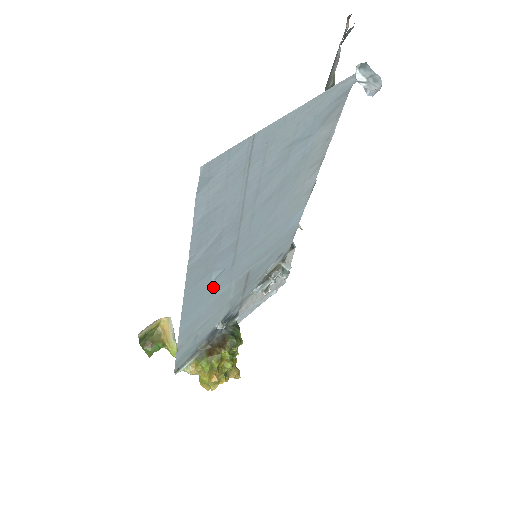
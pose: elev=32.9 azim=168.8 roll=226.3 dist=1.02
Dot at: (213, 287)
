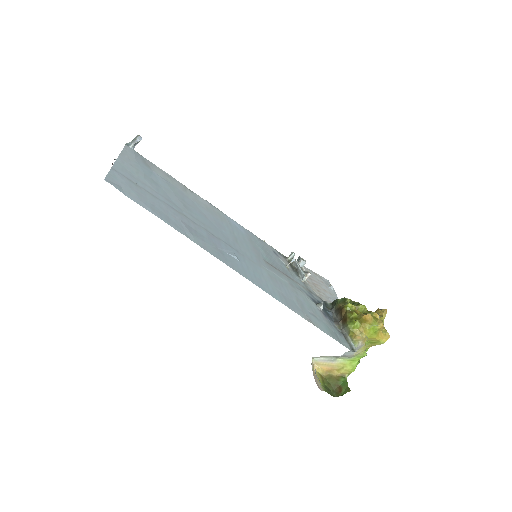
Dot at: (249, 267)
